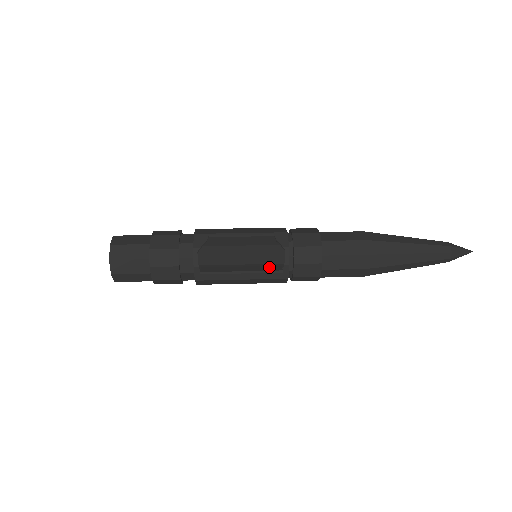
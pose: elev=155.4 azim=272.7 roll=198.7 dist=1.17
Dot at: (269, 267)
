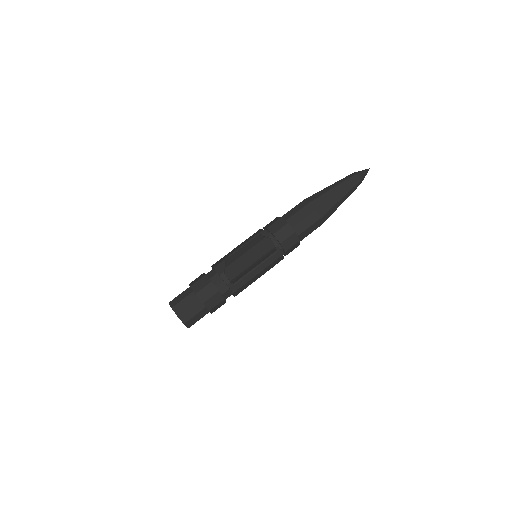
Dot at: (268, 254)
